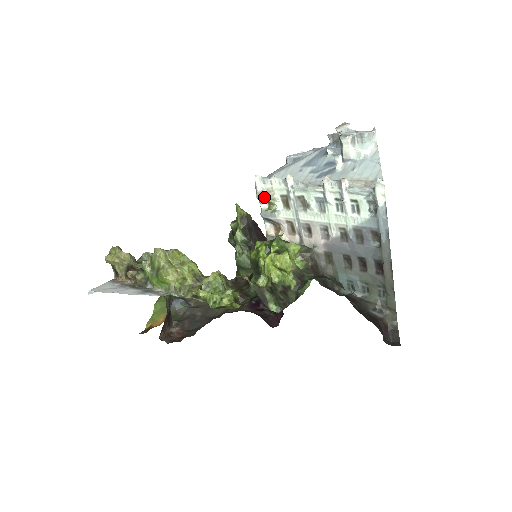
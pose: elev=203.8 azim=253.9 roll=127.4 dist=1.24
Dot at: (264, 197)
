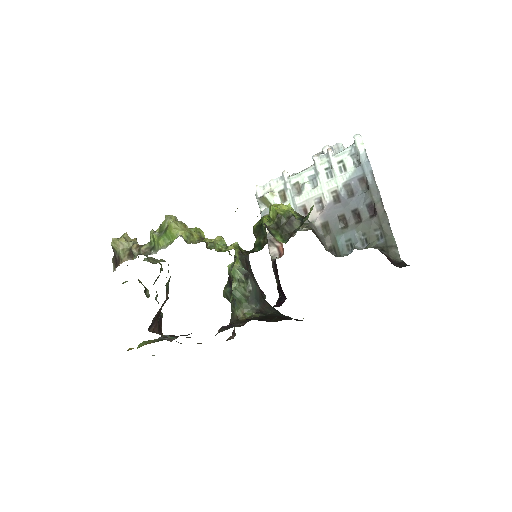
Dot at: (264, 195)
